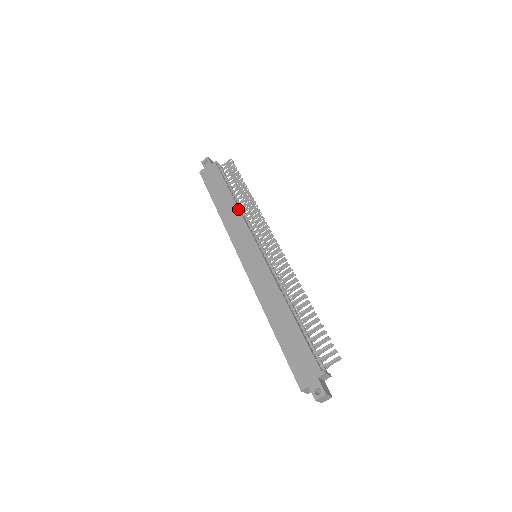
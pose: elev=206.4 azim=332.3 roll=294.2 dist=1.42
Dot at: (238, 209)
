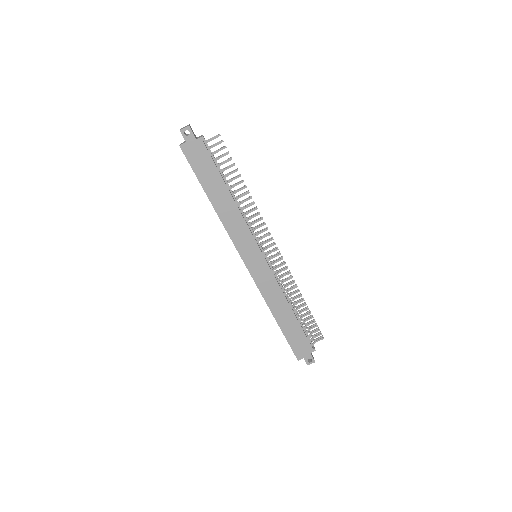
Dot at: (238, 210)
